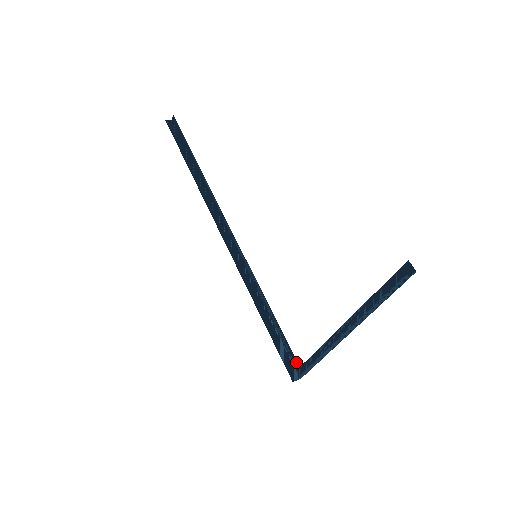
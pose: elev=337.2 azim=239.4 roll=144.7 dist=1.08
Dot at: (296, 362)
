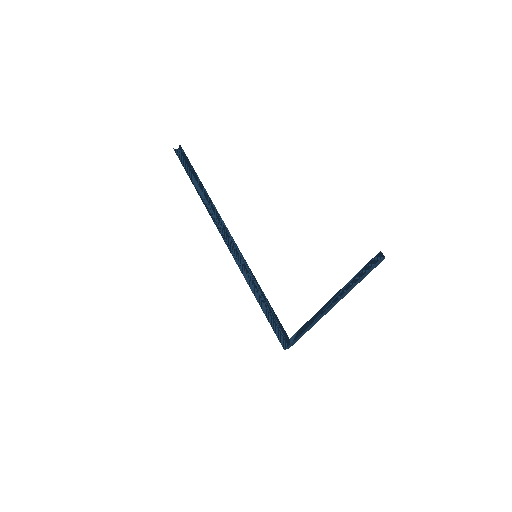
Dot at: (286, 335)
